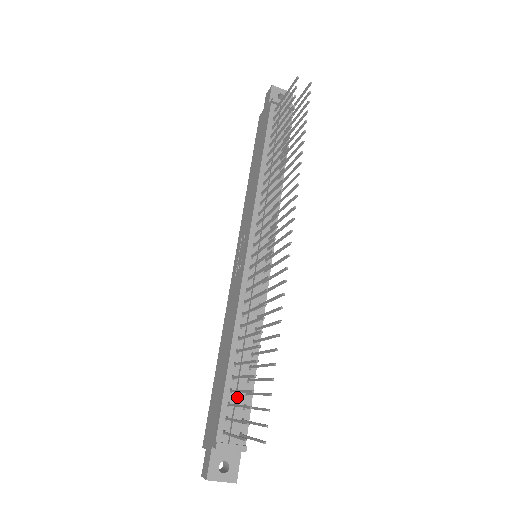
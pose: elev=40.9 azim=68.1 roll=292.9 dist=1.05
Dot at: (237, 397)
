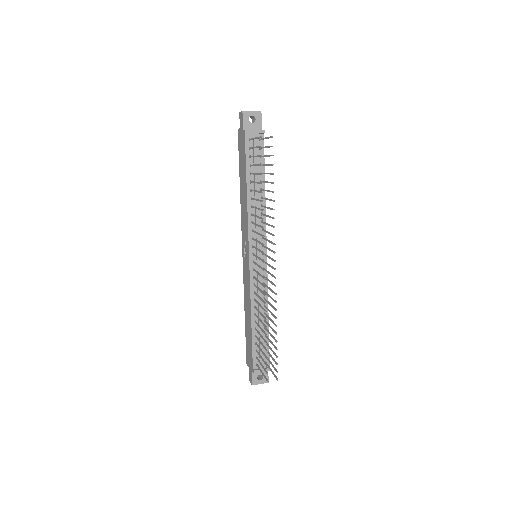
Dot at: (260, 346)
